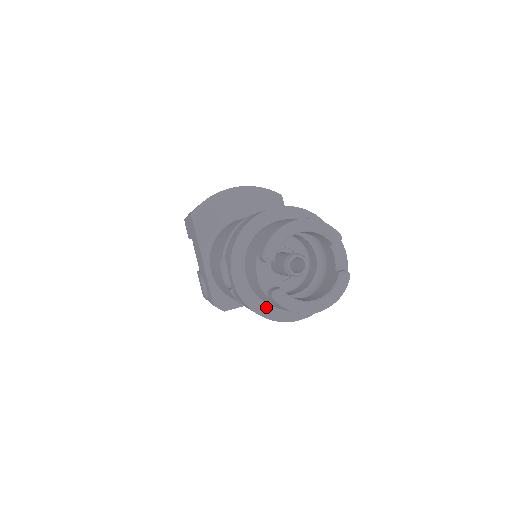
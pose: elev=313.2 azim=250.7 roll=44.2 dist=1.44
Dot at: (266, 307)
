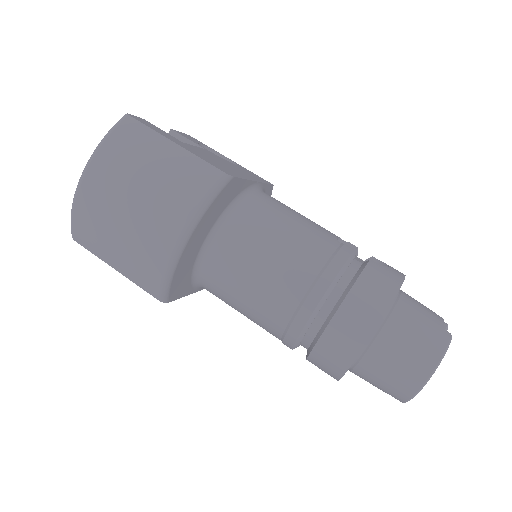
Dot at: occluded
